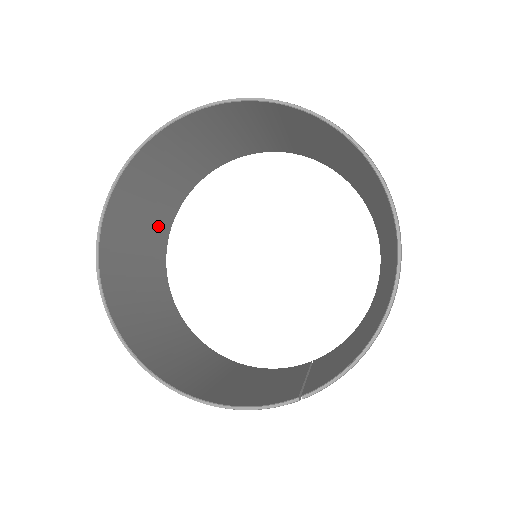
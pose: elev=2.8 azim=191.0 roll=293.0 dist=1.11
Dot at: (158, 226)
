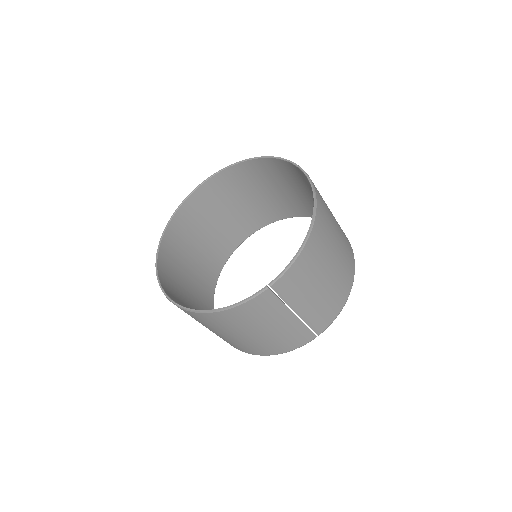
Dot at: (204, 275)
